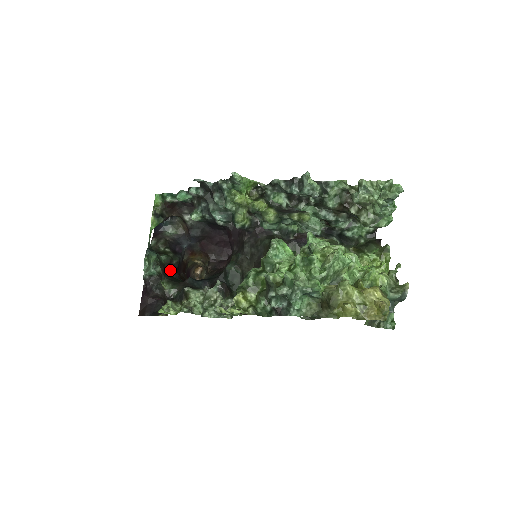
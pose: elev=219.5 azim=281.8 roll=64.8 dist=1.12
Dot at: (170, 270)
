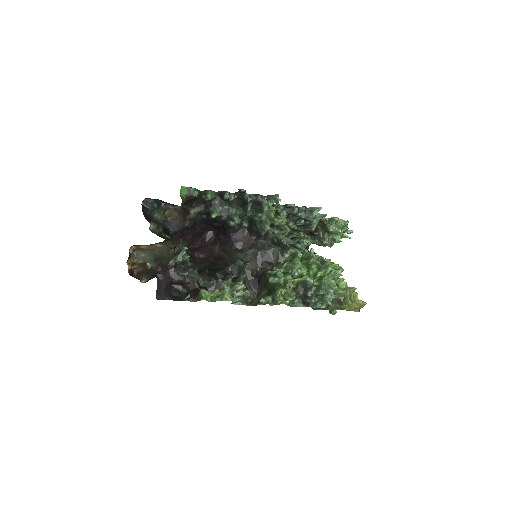
Dot at: occluded
